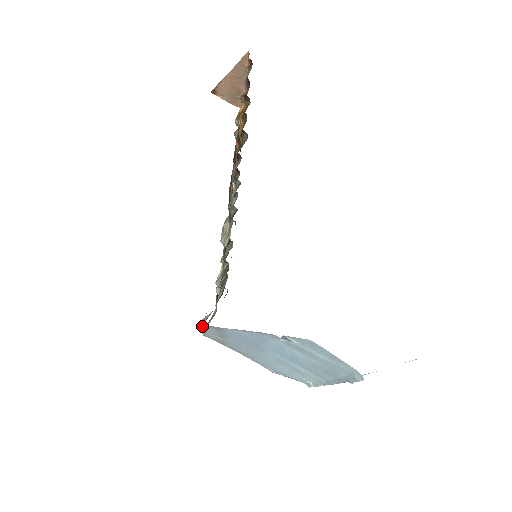
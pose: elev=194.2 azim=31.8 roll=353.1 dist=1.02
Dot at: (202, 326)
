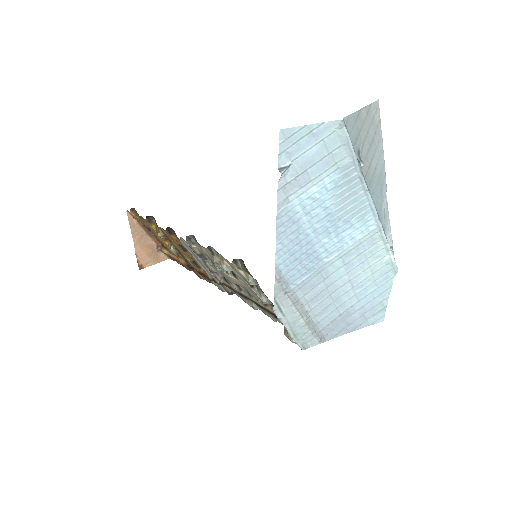
Dot at: (279, 314)
